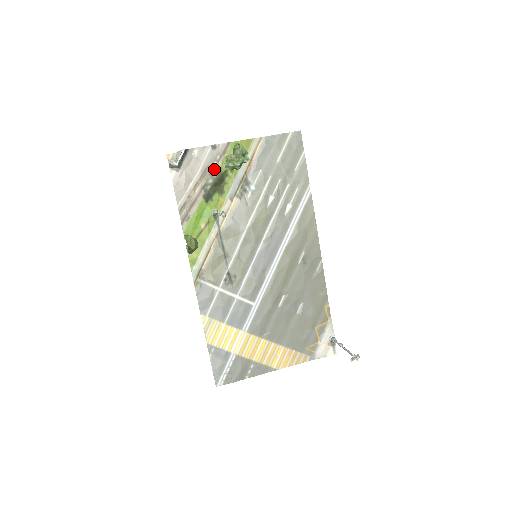
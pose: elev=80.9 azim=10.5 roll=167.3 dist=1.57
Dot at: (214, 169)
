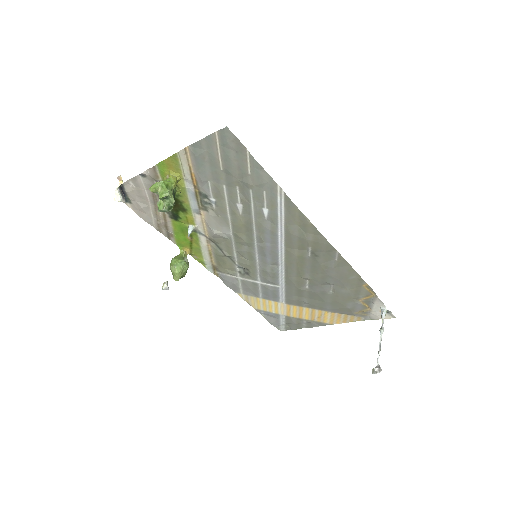
Dot at: occluded
